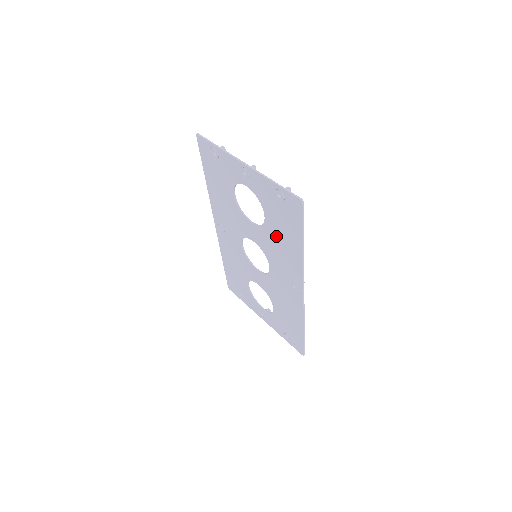
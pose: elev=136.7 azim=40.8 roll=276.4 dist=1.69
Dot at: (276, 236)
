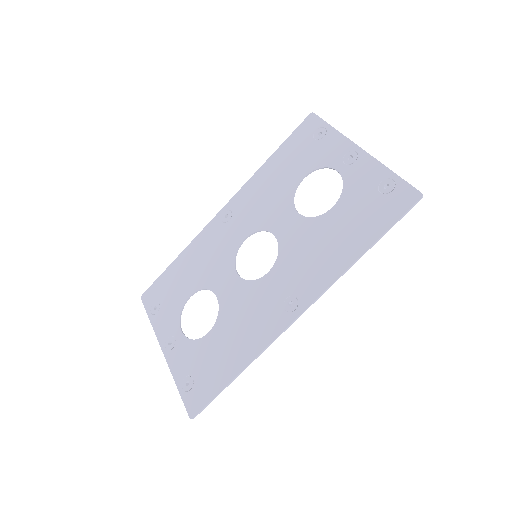
Dot at: (329, 232)
